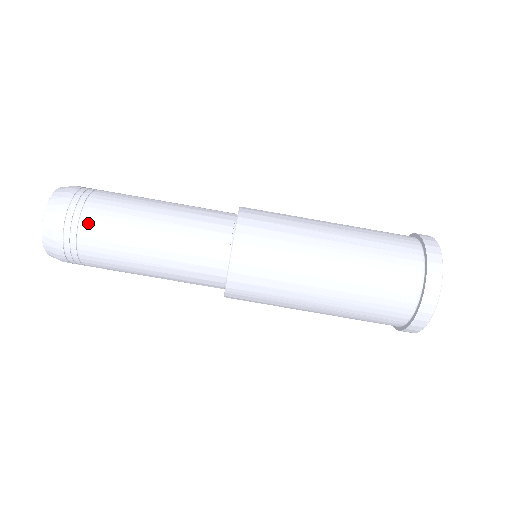
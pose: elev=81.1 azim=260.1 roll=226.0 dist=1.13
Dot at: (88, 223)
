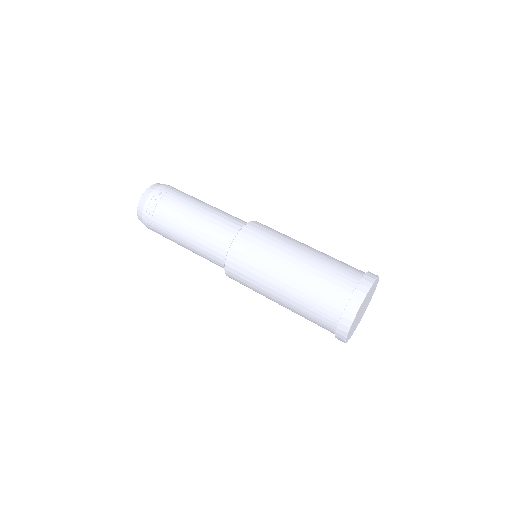
Dot at: occluded
